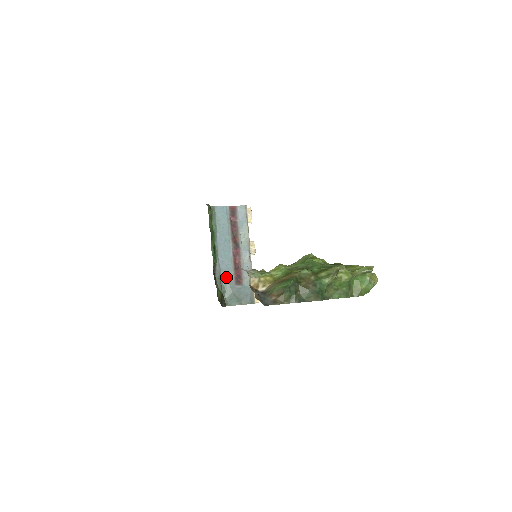
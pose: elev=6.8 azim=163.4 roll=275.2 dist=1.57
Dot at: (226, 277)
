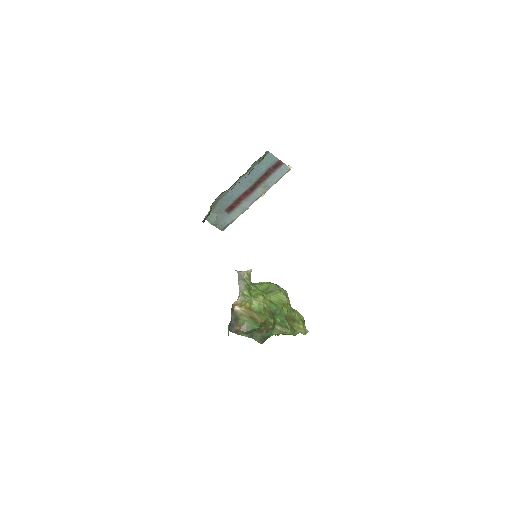
Dot at: (224, 202)
